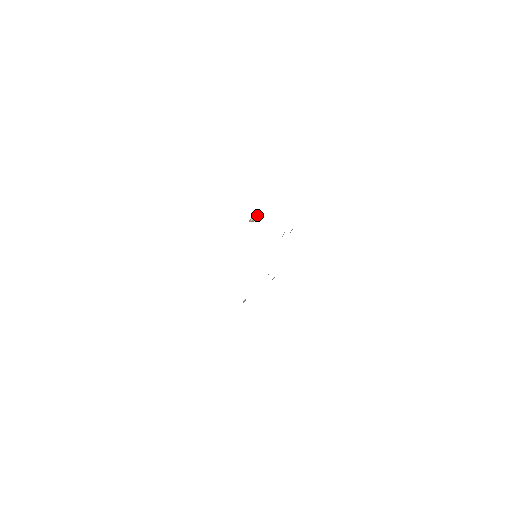
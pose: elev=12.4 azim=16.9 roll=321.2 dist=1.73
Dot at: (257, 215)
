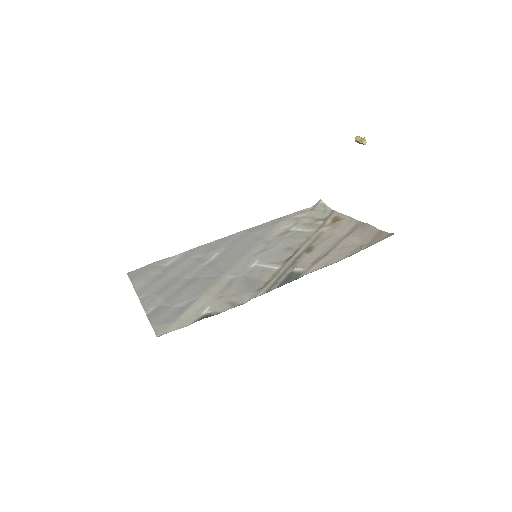
Dot at: (363, 141)
